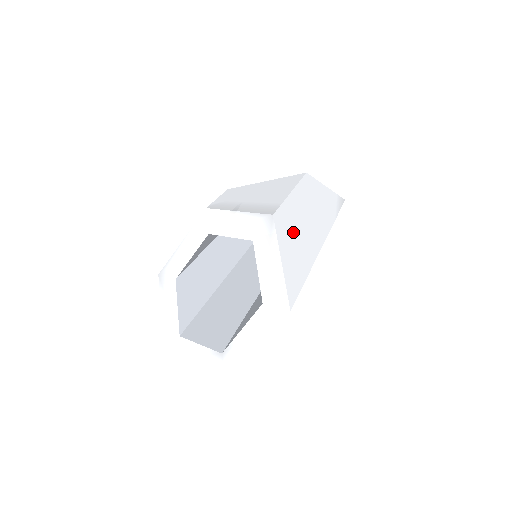
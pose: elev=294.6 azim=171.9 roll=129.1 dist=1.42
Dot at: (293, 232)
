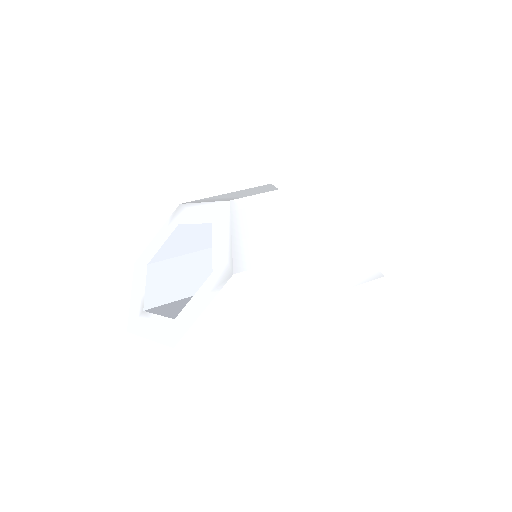
Dot at: (249, 292)
